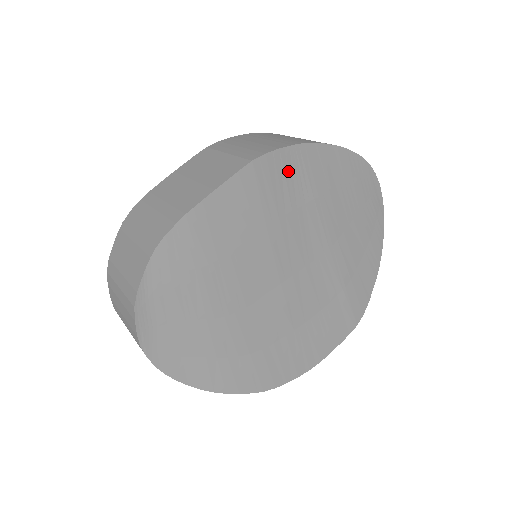
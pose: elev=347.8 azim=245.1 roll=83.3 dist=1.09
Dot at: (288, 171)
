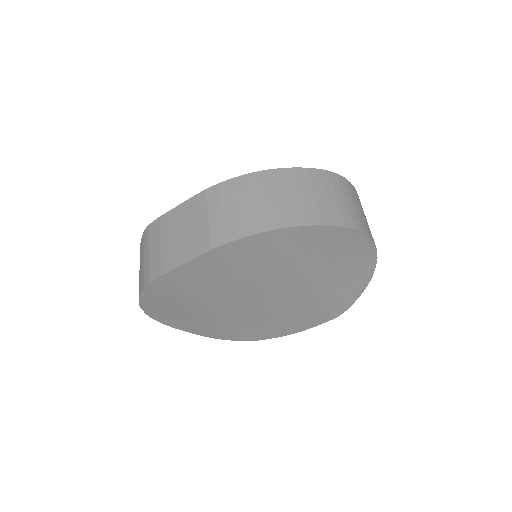
Dot at: (251, 249)
